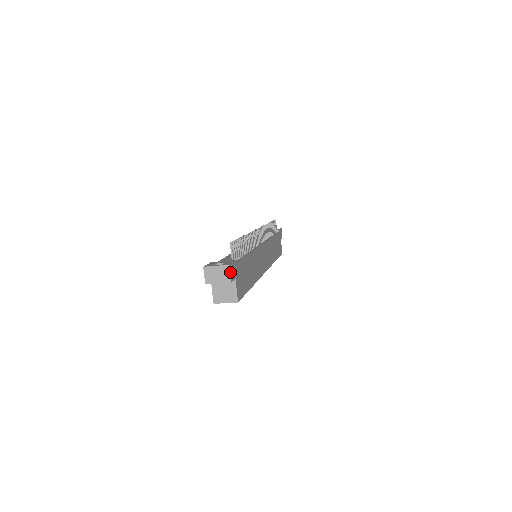
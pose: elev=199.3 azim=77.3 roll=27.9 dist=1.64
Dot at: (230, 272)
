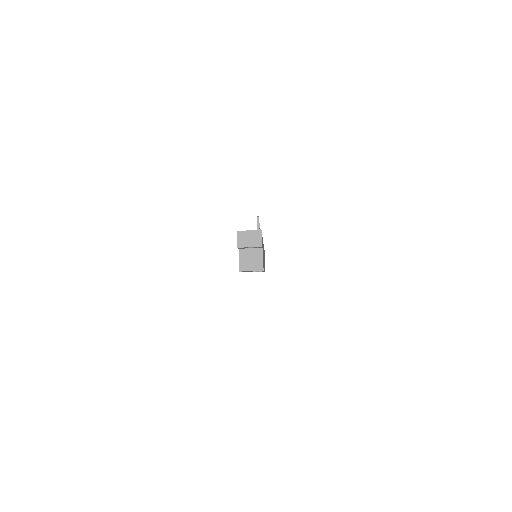
Dot at: occluded
